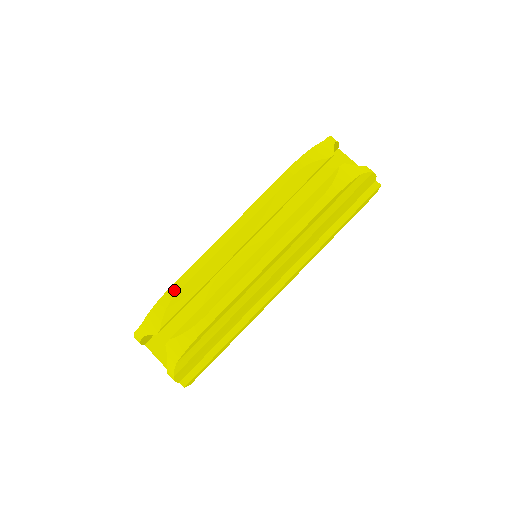
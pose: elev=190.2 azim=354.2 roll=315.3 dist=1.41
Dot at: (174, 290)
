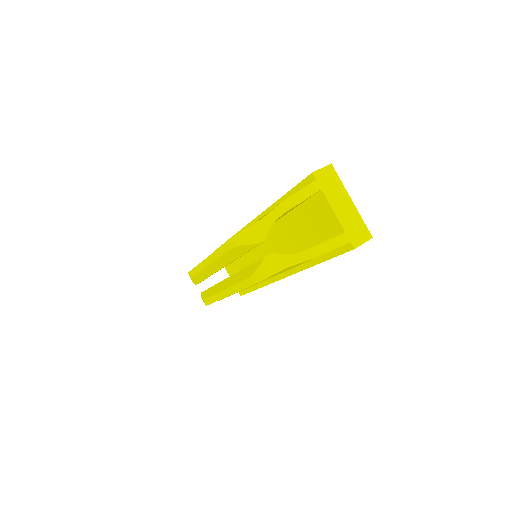
Dot at: (191, 274)
